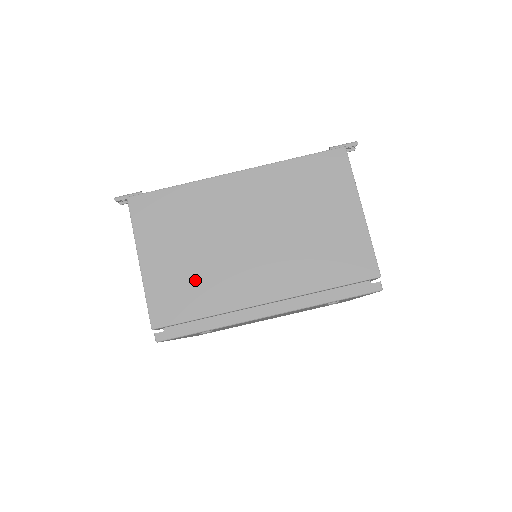
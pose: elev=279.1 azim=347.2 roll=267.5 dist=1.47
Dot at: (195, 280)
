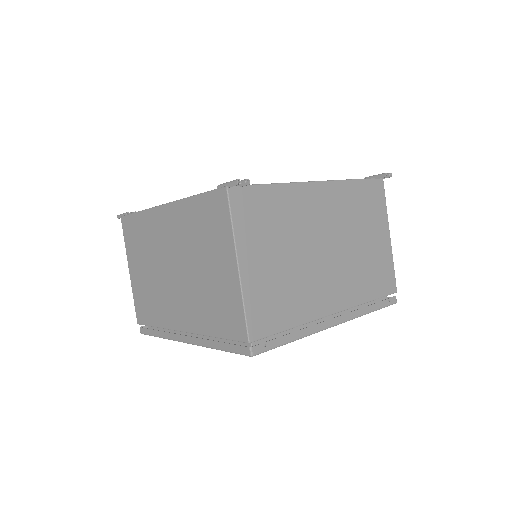
Dot at: (151, 296)
